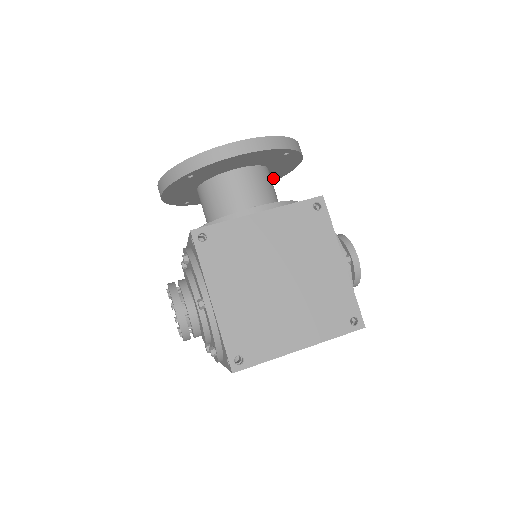
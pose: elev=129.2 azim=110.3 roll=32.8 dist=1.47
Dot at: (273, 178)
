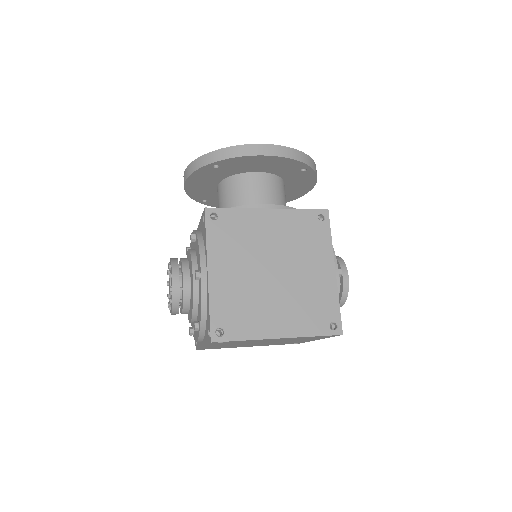
Dot at: (286, 198)
